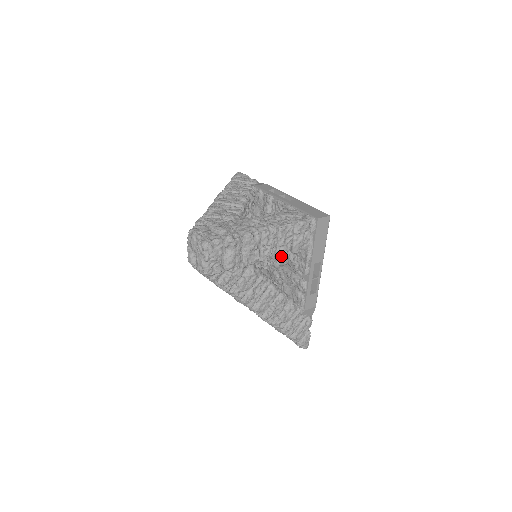
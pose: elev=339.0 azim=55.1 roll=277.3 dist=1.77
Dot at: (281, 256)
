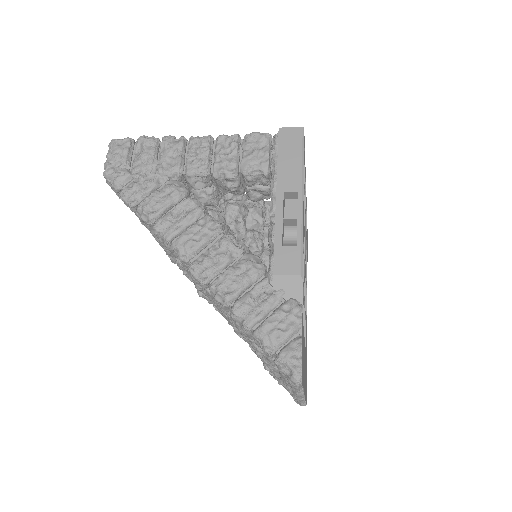
Dot at: (219, 172)
